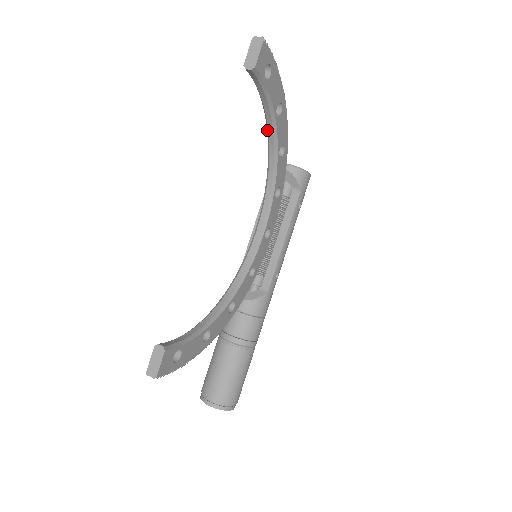
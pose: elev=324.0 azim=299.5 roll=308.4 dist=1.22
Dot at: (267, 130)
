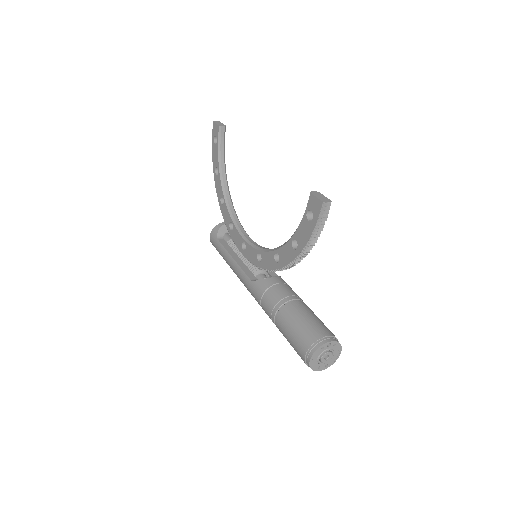
Dot at: (221, 182)
